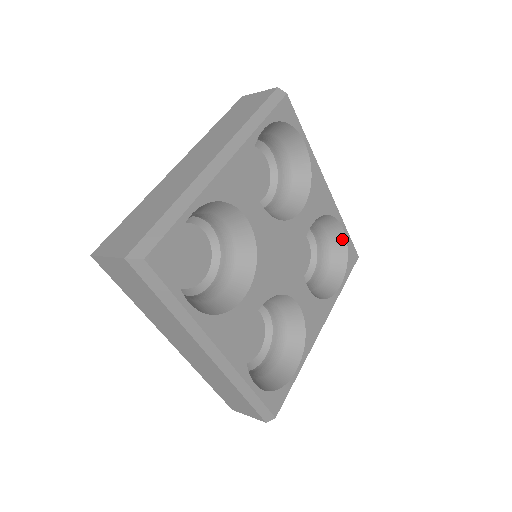
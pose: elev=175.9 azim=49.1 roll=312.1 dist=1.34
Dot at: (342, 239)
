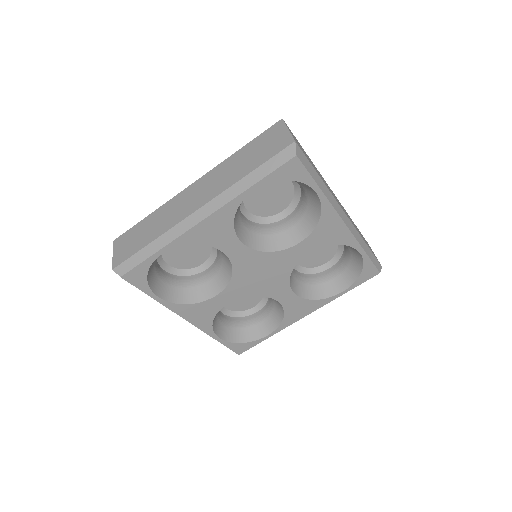
Dot at: (360, 258)
